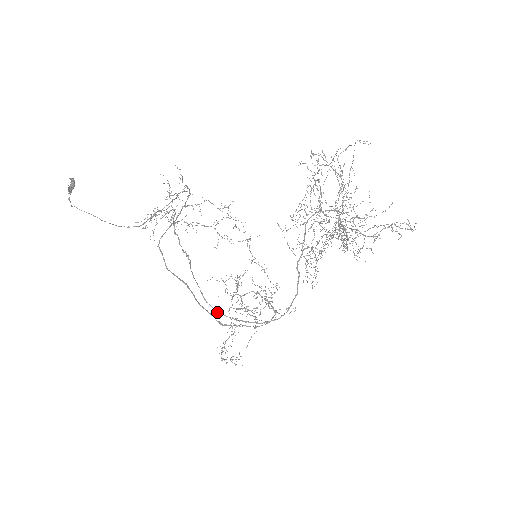
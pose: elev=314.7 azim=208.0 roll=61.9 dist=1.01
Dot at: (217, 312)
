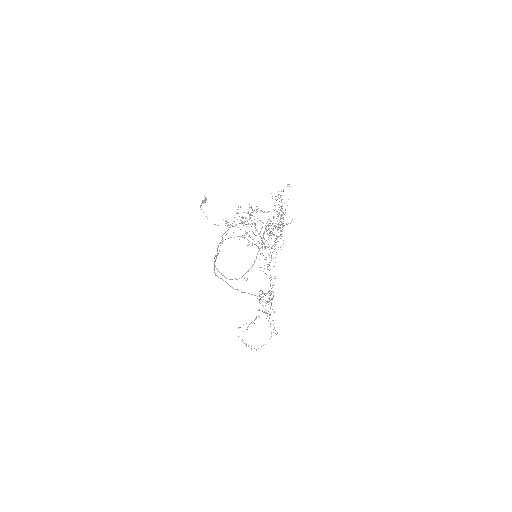
Dot at: (214, 264)
